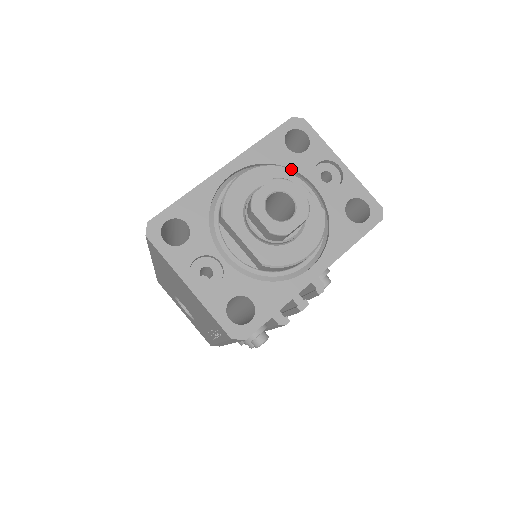
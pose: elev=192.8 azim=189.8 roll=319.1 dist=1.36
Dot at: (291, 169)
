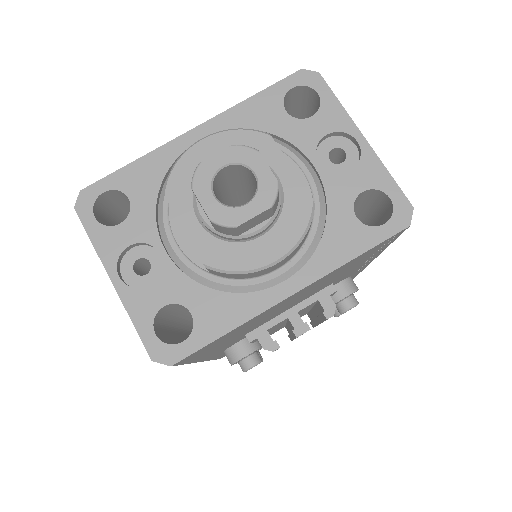
Dot at: (285, 140)
